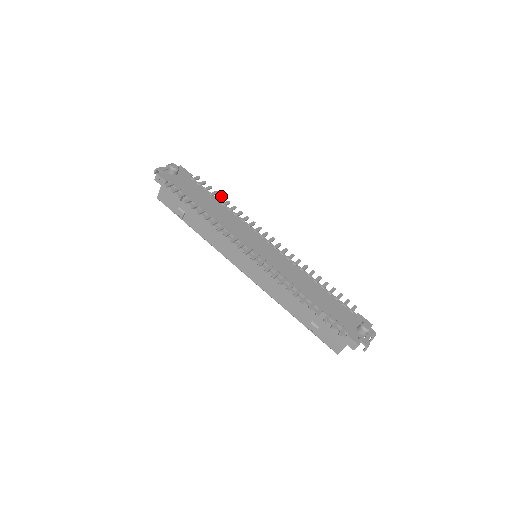
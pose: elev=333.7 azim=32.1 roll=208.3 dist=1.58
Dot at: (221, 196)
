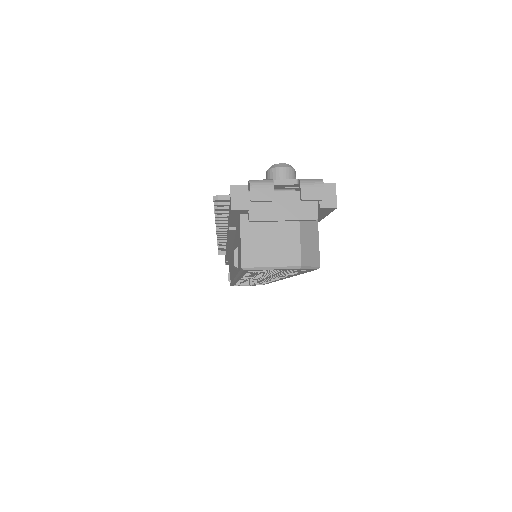
Dot at: occluded
